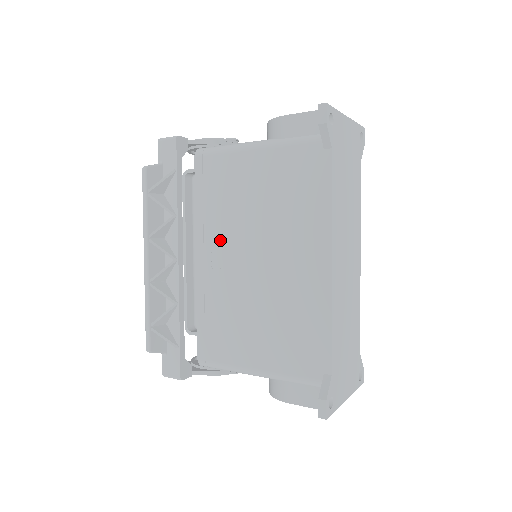
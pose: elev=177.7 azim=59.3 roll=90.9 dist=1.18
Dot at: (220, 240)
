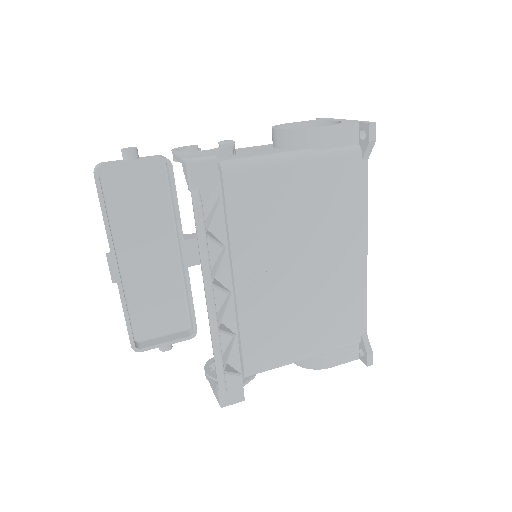
Dot at: (262, 258)
